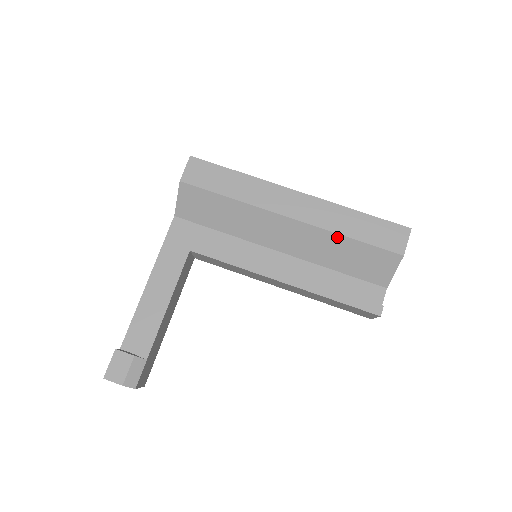
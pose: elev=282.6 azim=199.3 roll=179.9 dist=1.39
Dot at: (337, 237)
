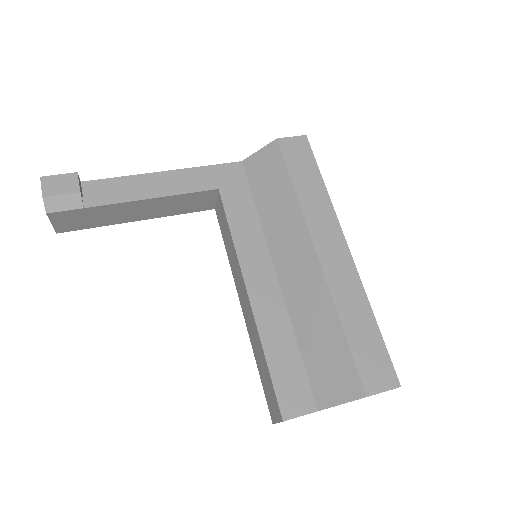
Dot at: (333, 313)
